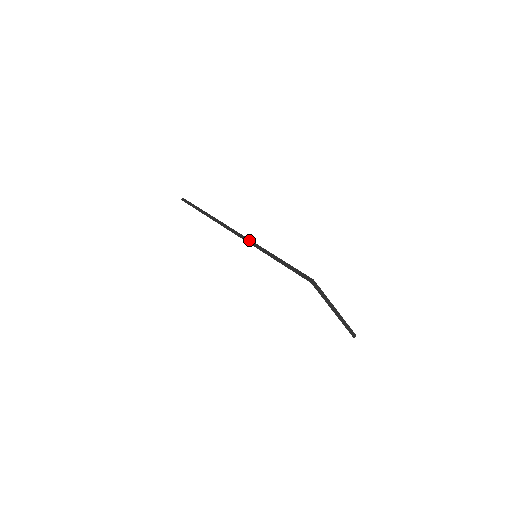
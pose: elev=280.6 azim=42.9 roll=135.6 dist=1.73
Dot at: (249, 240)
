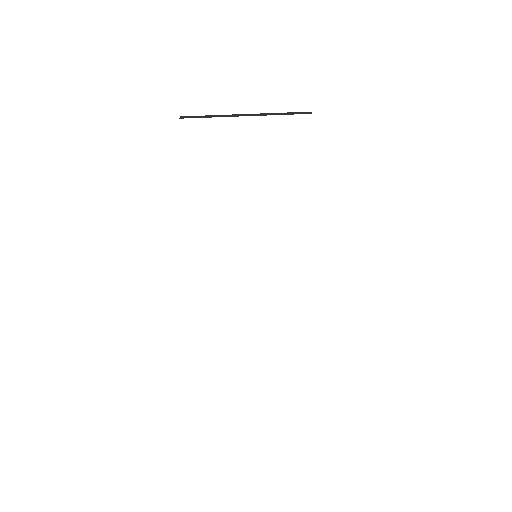
Dot at: occluded
